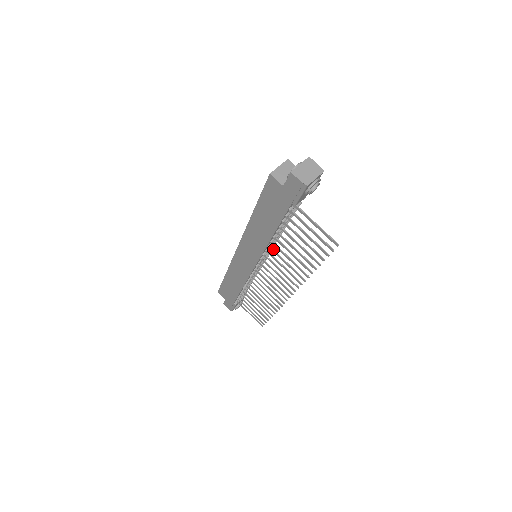
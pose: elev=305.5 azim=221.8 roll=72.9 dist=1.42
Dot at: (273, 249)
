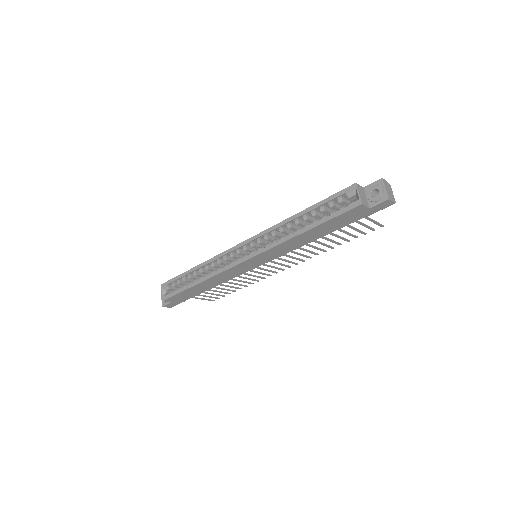
Dot at: occluded
